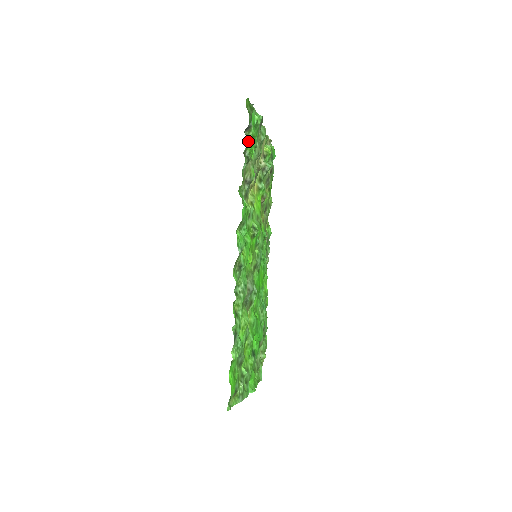
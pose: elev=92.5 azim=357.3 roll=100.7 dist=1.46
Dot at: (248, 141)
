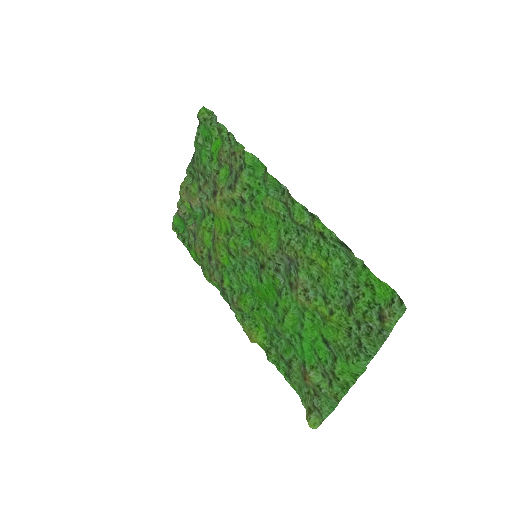
Dot at: (219, 134)
